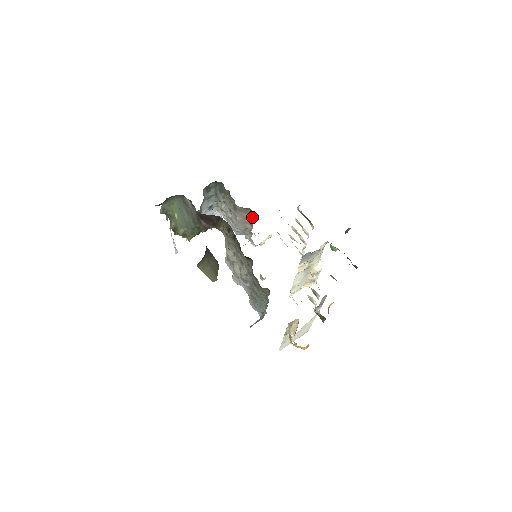
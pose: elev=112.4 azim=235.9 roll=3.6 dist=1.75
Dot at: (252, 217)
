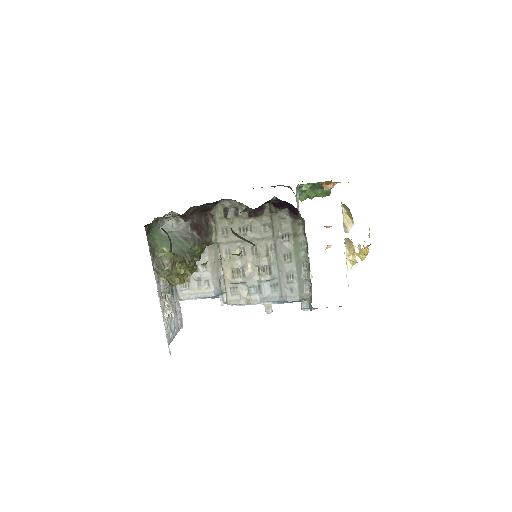
Dot at: occluded
